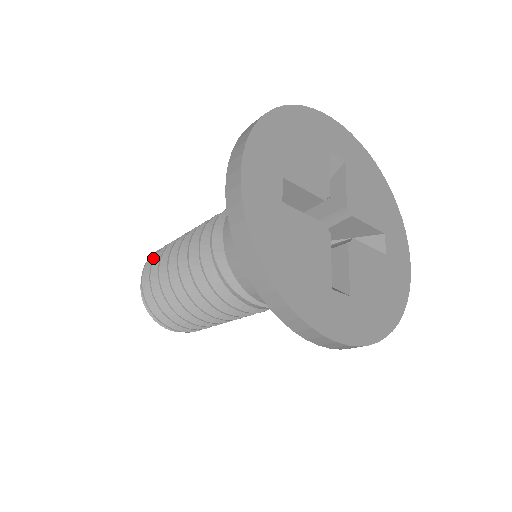
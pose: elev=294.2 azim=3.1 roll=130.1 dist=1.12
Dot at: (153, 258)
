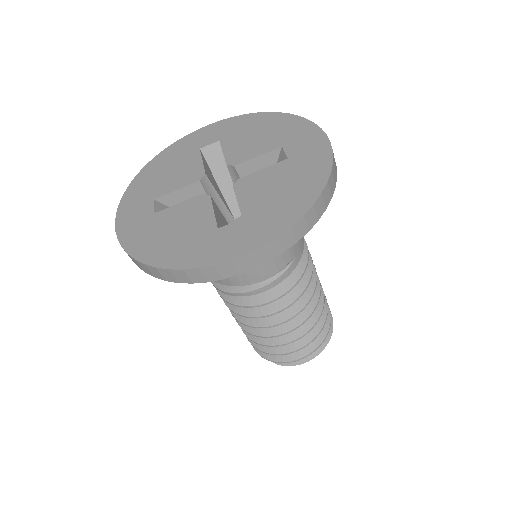
Dot at: occluded
